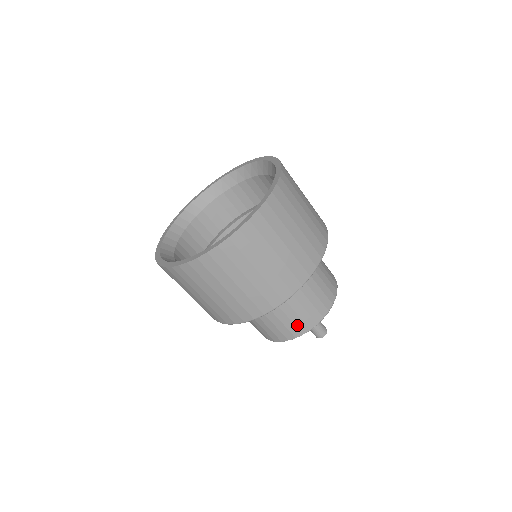
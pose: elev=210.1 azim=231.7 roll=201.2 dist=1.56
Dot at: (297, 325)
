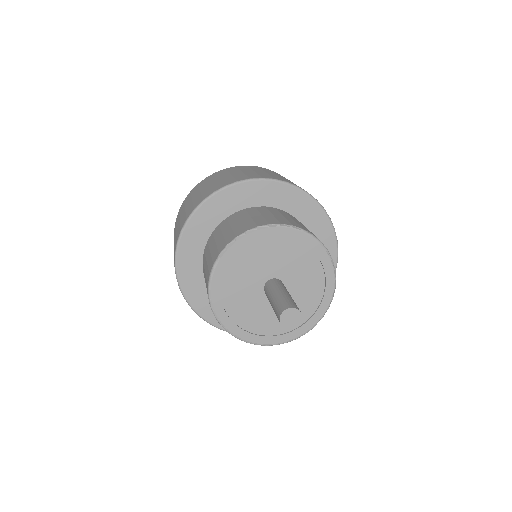
Dot at: (235, 231)
